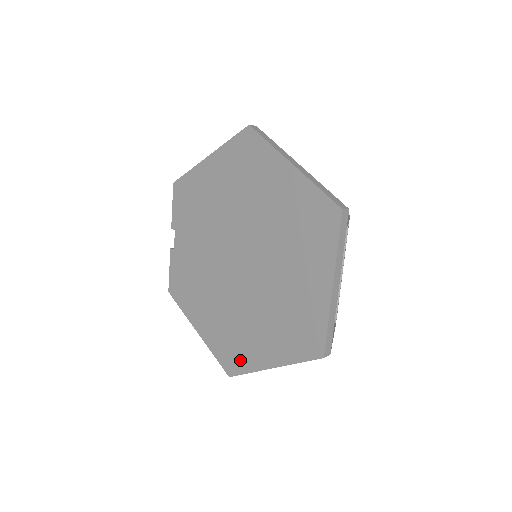
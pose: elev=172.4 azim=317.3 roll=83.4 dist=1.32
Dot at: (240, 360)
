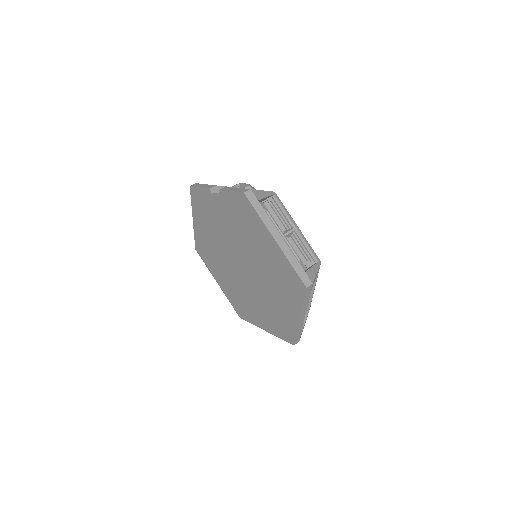
Dot at: (206, 260)
